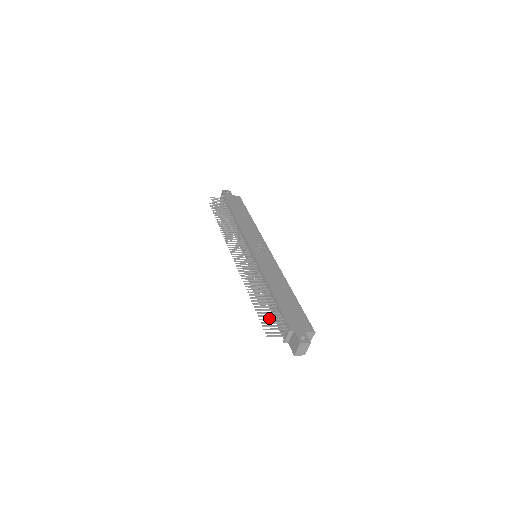
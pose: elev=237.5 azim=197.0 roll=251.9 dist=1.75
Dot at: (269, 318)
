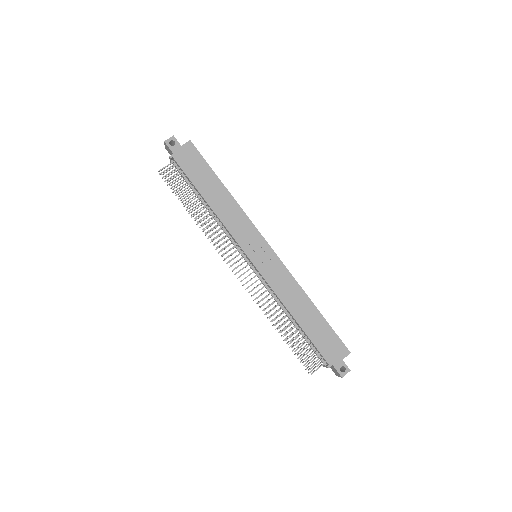
Dot at: (305, 360)
